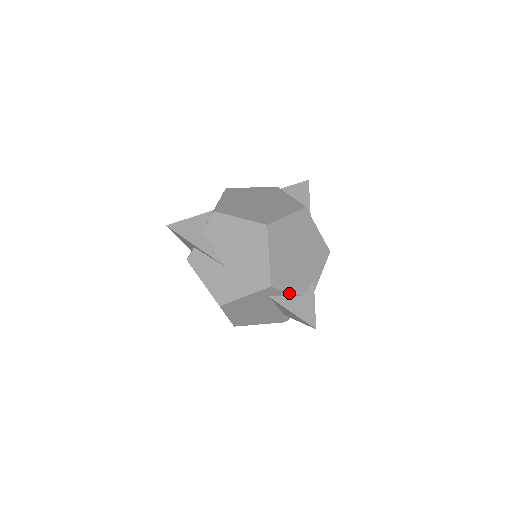
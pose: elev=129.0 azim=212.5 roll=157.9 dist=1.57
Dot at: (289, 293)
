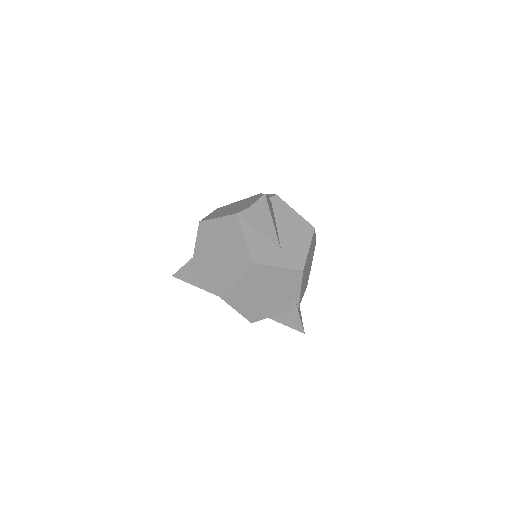
Dot at: (273, 315)
